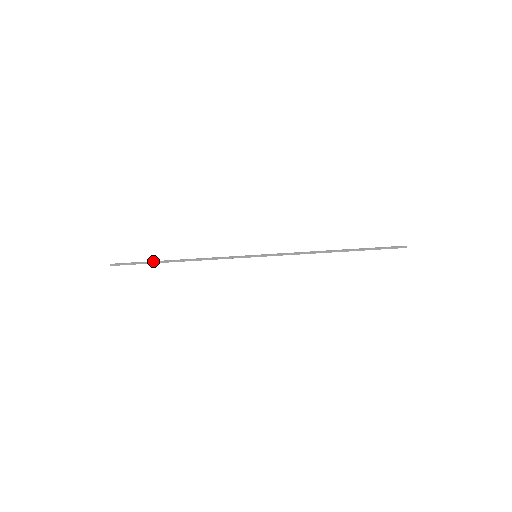
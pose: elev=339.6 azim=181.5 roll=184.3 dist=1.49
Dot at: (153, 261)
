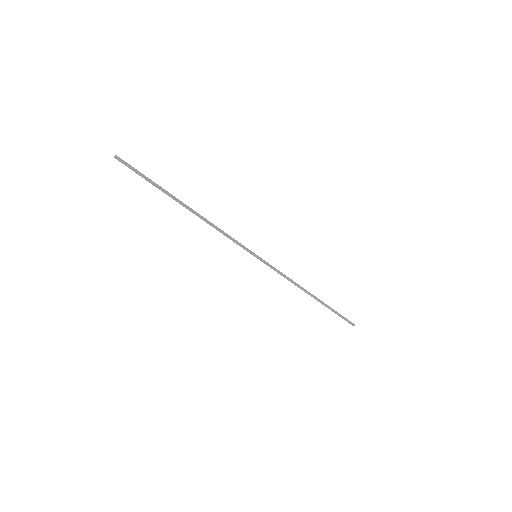
Dot at: (164, 189)
